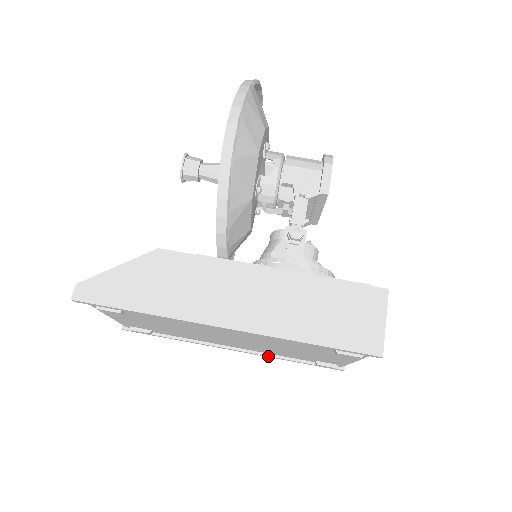
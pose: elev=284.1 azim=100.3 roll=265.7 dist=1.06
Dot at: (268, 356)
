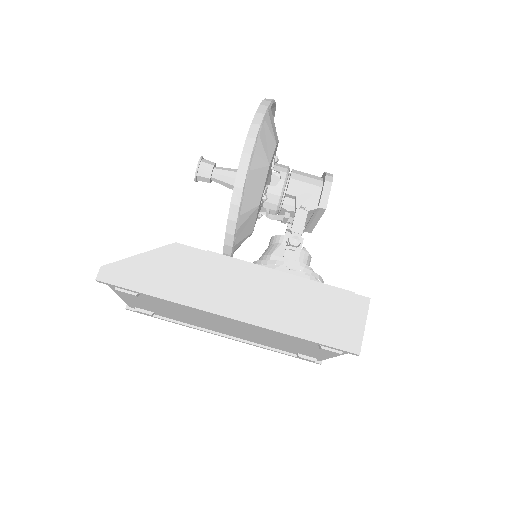
Dot at: (256, 345)
